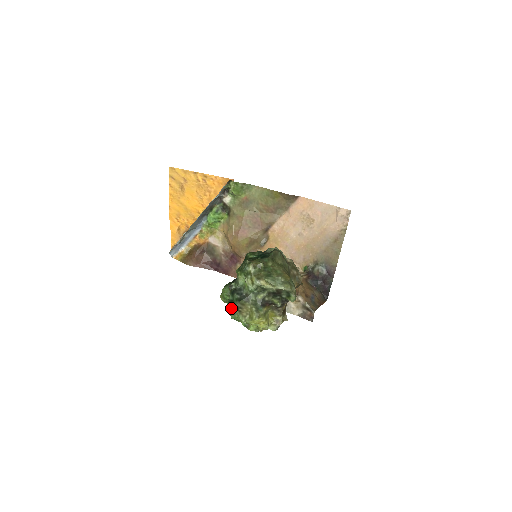
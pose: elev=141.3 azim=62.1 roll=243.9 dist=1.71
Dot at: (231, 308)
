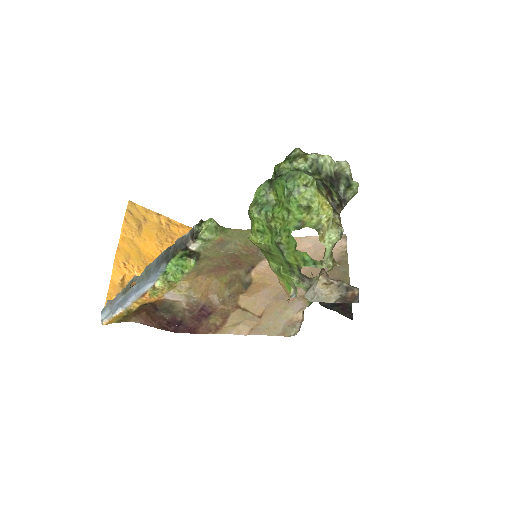
Dot at: (286, 173)
